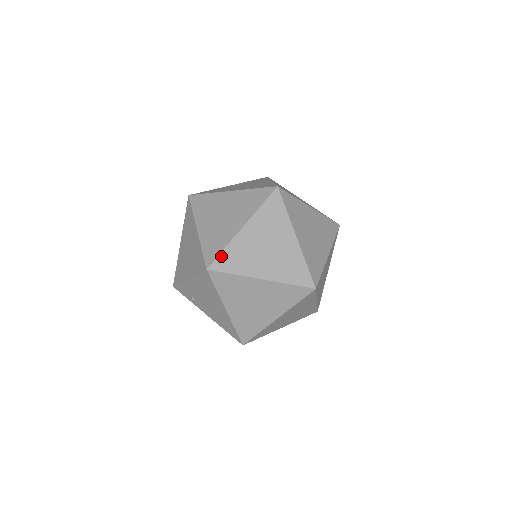
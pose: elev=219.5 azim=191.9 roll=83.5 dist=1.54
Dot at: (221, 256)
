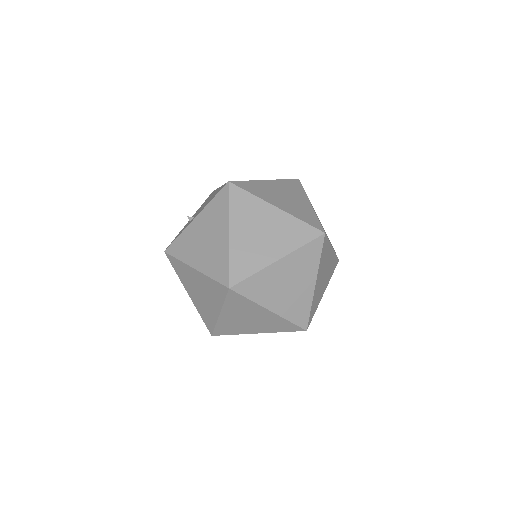
Dot at: (310, 314)
